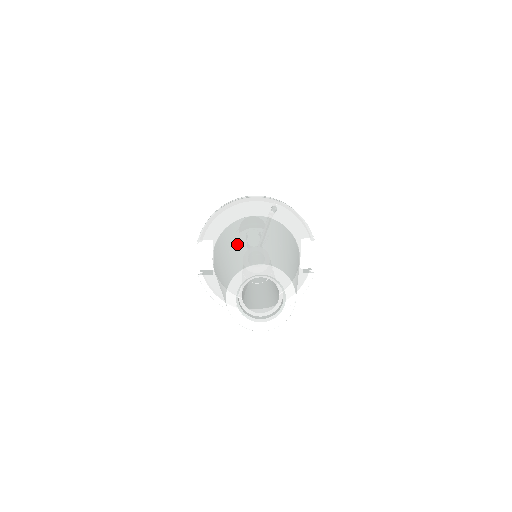
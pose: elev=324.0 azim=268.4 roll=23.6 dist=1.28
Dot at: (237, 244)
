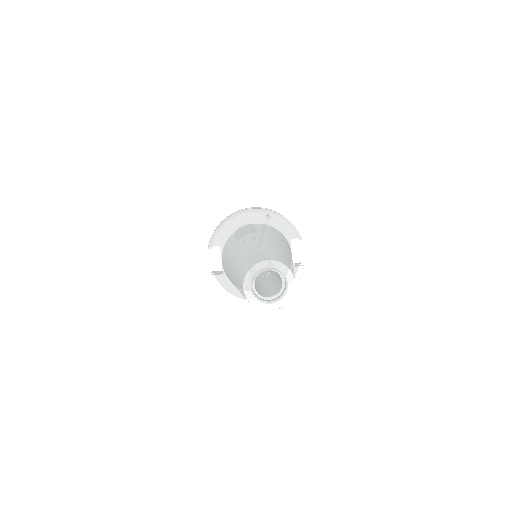
Dot at: (245, 247)
